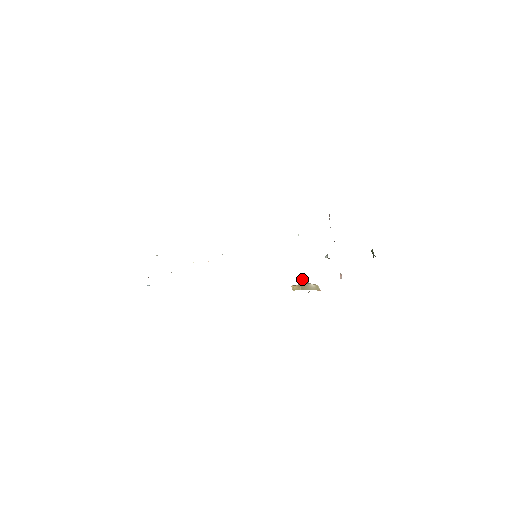
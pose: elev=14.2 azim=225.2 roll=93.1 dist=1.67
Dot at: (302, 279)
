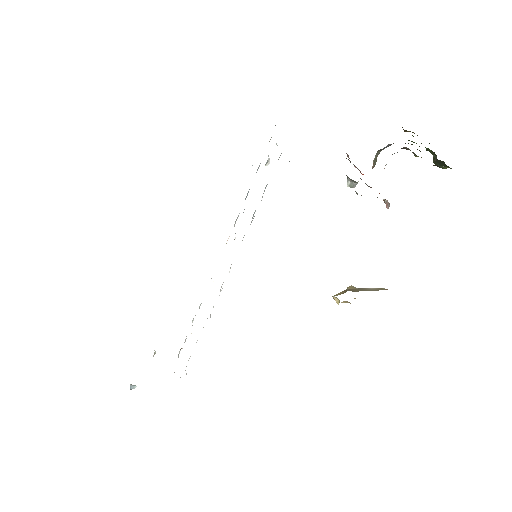
Dot at: (352, 287)
